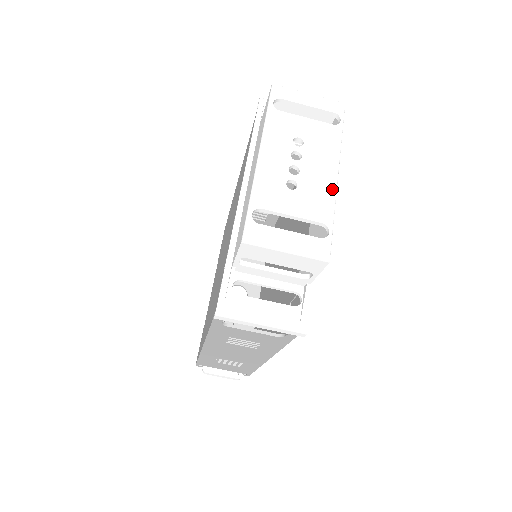
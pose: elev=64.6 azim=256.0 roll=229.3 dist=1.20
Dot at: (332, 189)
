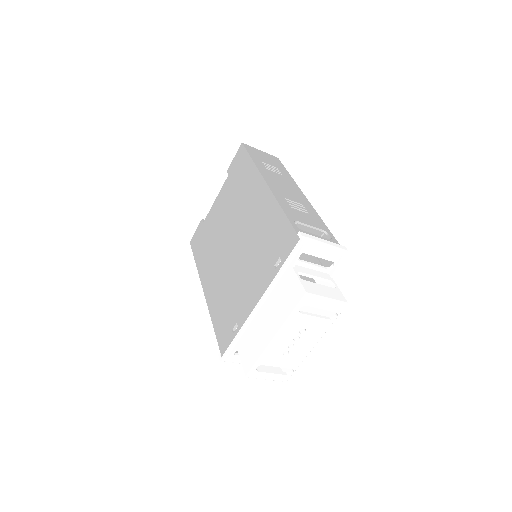
Dot at: (307, 354)
